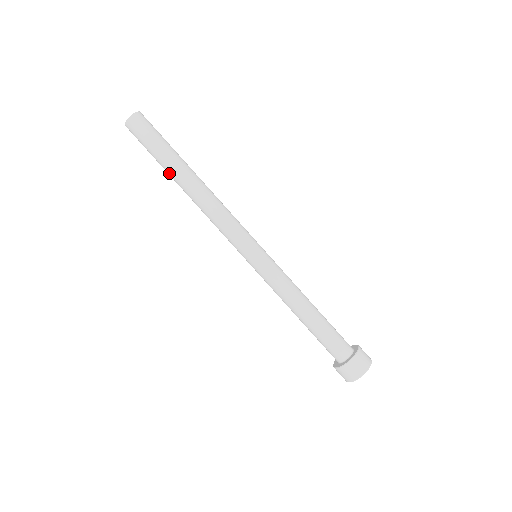
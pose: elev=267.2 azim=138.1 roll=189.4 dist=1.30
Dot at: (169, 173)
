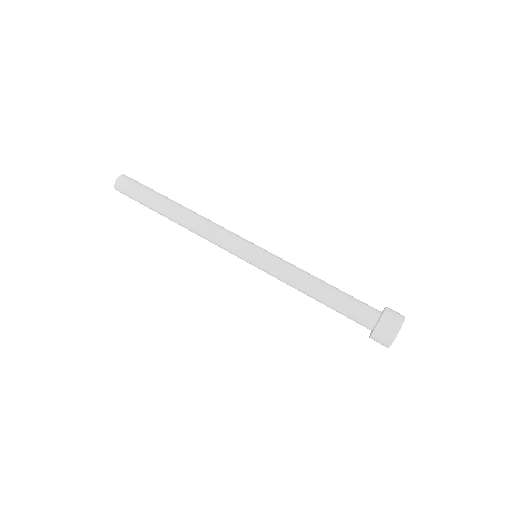
Dot at: (160, 207)
